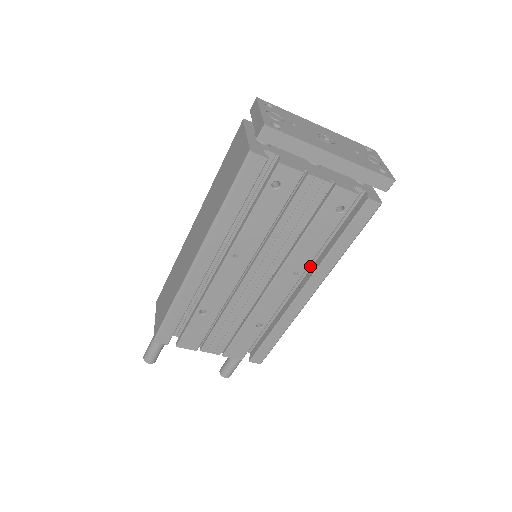
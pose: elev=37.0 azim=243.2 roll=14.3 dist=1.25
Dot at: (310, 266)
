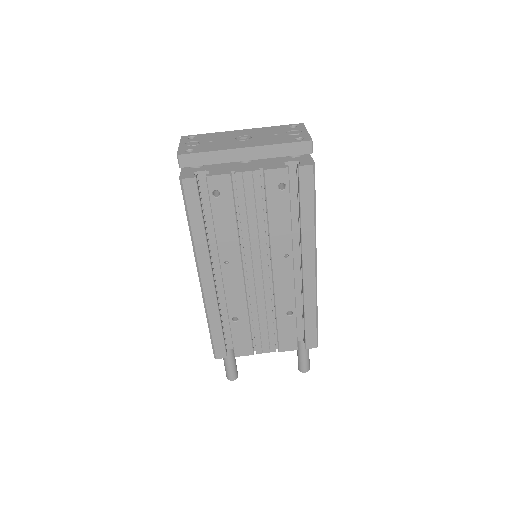
Dot at: (300, 244)
